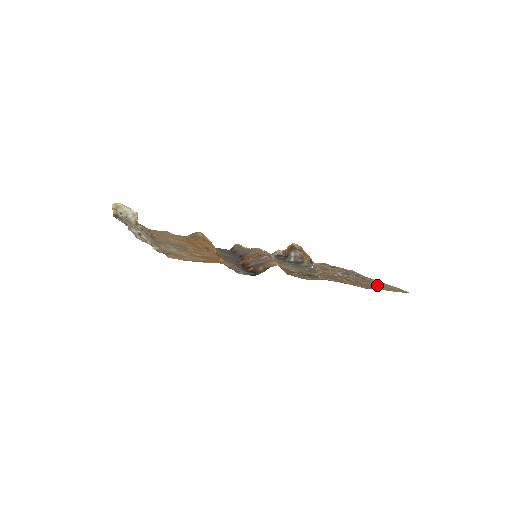
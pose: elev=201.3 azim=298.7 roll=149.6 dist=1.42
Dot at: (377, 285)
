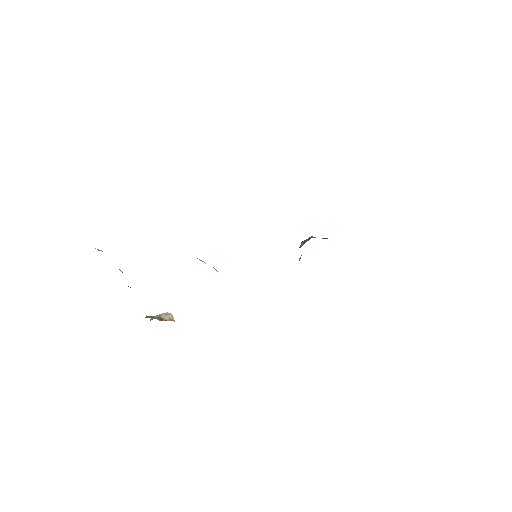
Dot at: occluded
